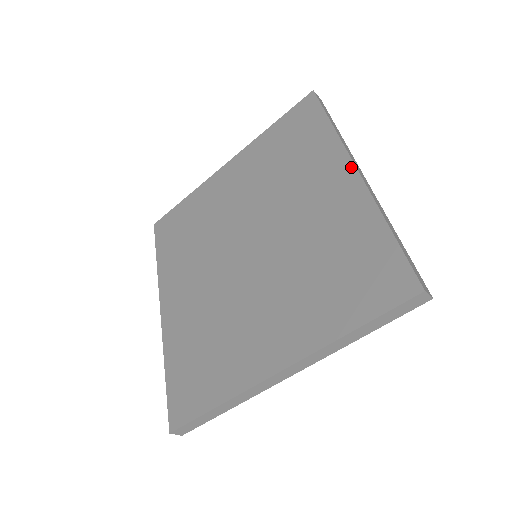
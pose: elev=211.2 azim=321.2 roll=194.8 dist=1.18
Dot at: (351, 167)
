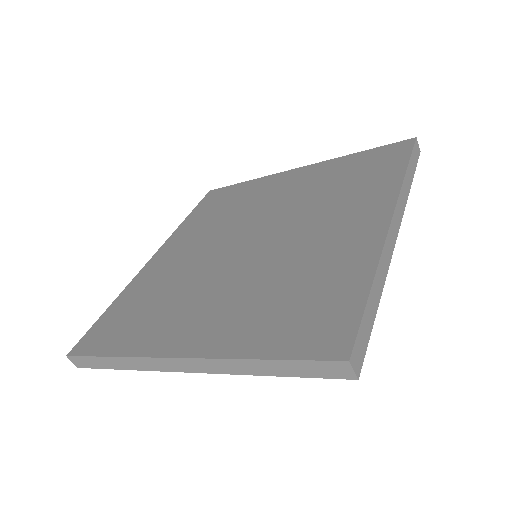
Dot at: (388, 214)
